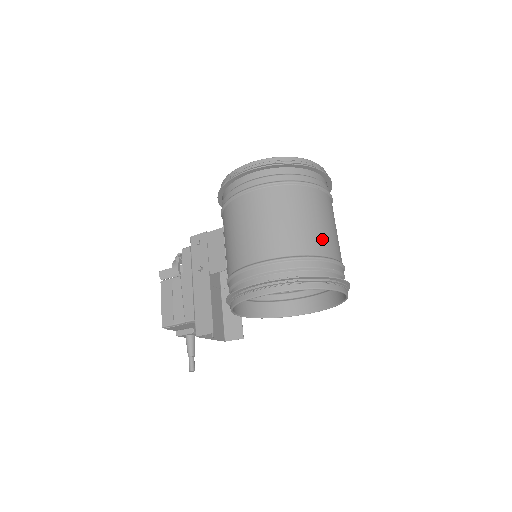
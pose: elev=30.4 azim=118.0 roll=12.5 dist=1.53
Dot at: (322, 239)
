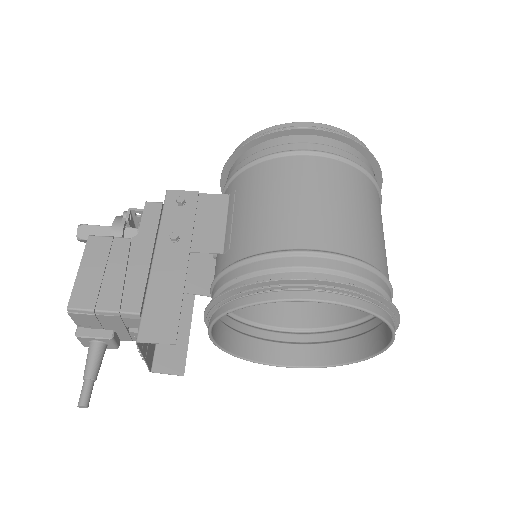
Dot at: (386, 259)
